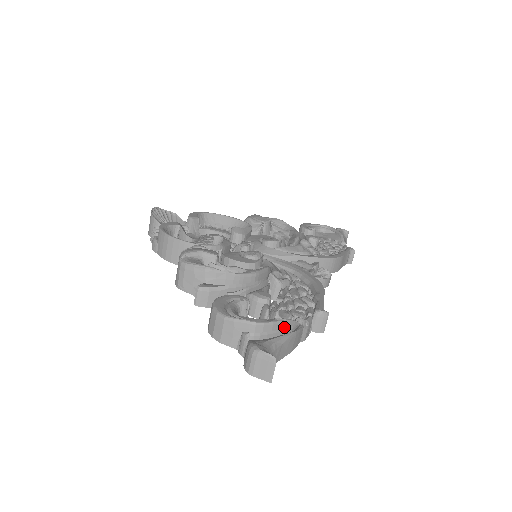
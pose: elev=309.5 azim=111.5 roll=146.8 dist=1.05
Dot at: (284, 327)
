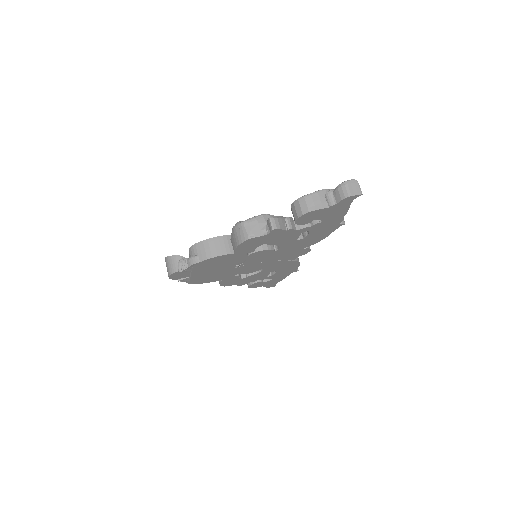
Dot at: occluded
